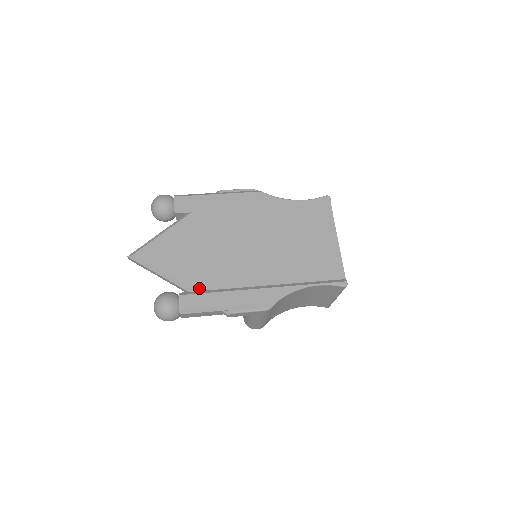
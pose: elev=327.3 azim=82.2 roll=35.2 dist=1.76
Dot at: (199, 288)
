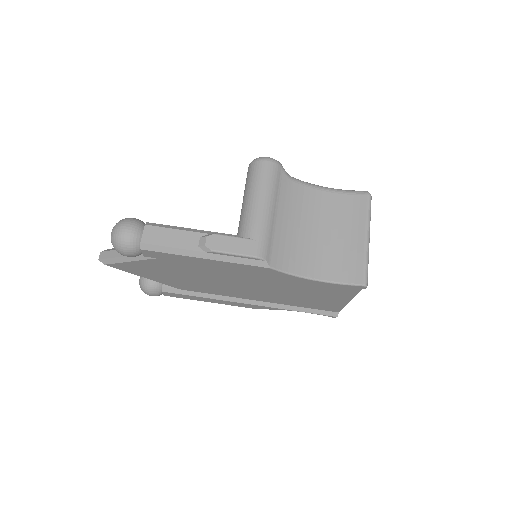
Dot at: (183, 289)
